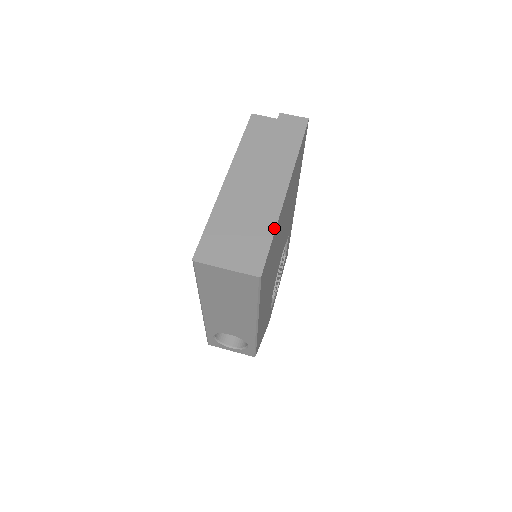
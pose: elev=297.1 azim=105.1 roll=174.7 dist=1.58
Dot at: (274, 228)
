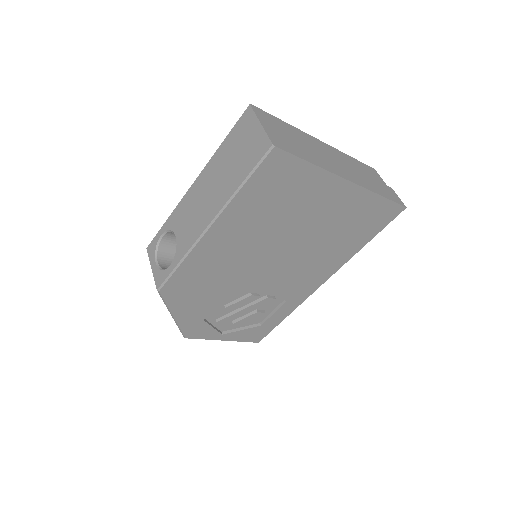
Dot at: (316, 164)
